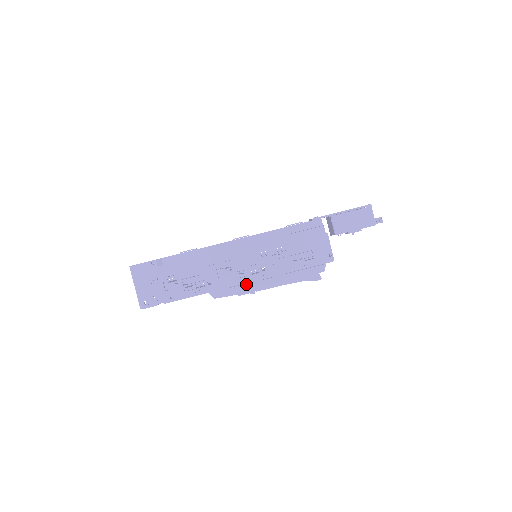
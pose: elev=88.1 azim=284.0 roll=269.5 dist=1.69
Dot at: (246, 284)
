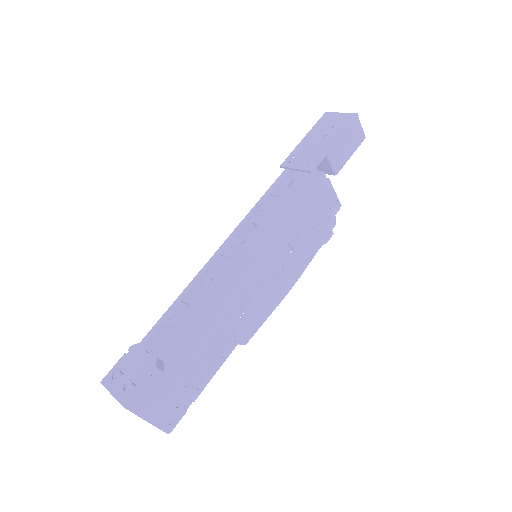
Dot at: (271, 300)
